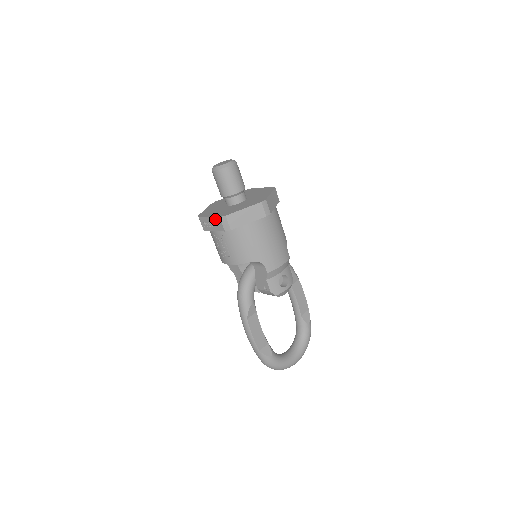
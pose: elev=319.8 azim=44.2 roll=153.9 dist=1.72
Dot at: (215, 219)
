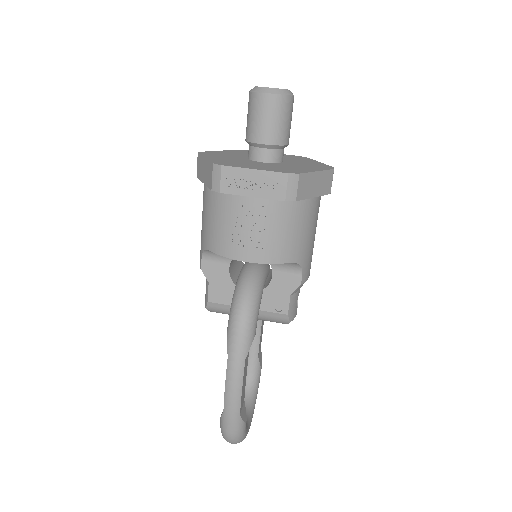
Dot at: (272, 175)
